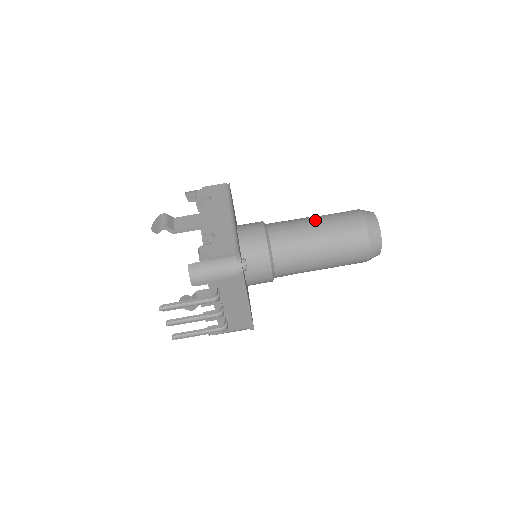
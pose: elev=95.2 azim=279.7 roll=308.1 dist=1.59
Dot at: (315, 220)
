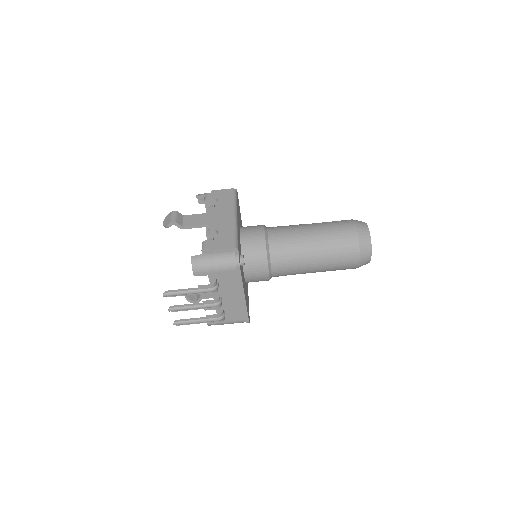
Dot at: (311, 226)
